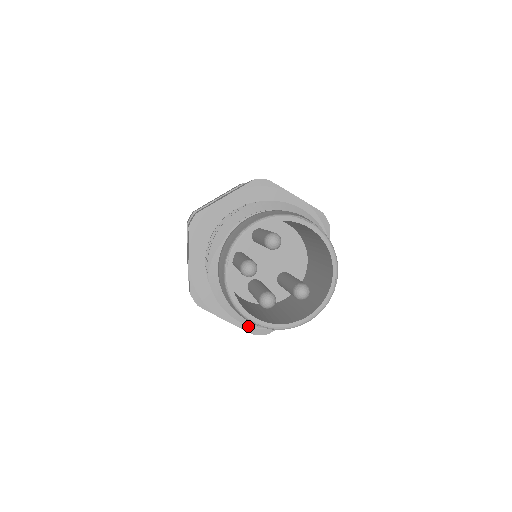
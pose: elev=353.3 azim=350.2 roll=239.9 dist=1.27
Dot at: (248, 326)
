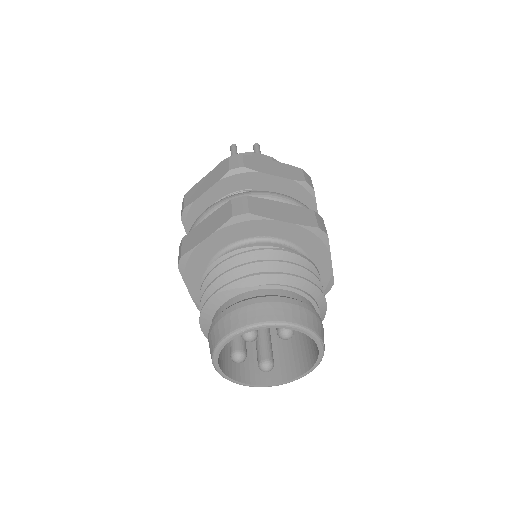
Dot at: occluded
